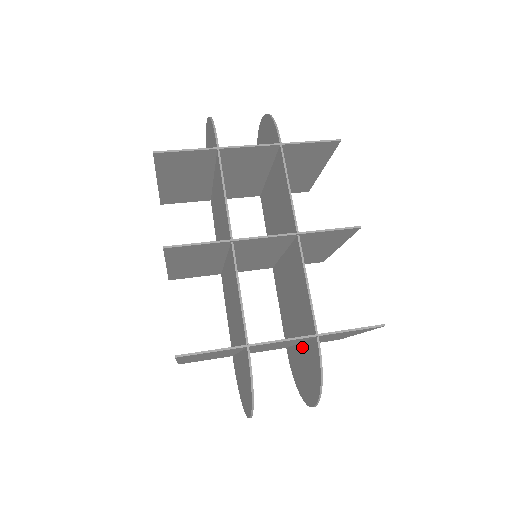
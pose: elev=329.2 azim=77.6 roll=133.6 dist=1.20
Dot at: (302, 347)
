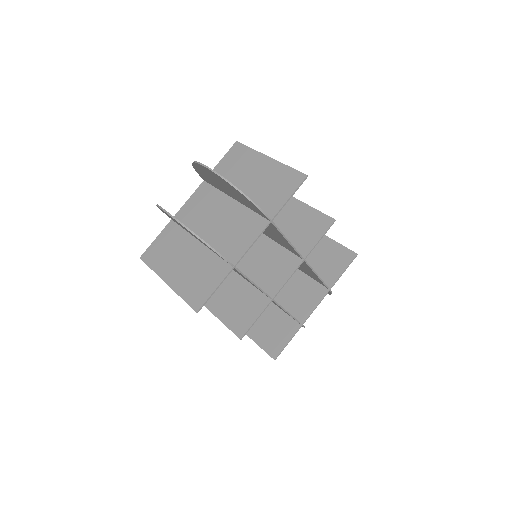
Dot at: occluded
